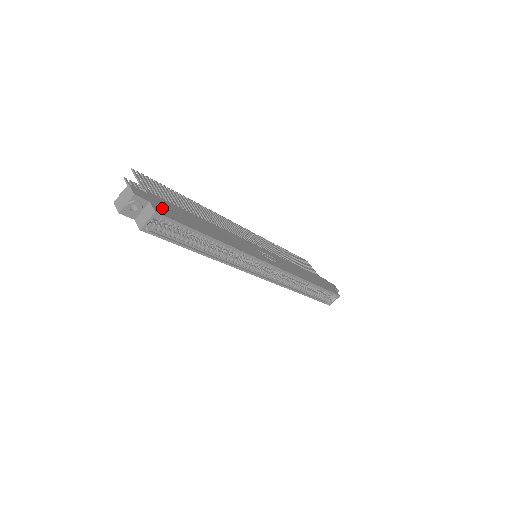
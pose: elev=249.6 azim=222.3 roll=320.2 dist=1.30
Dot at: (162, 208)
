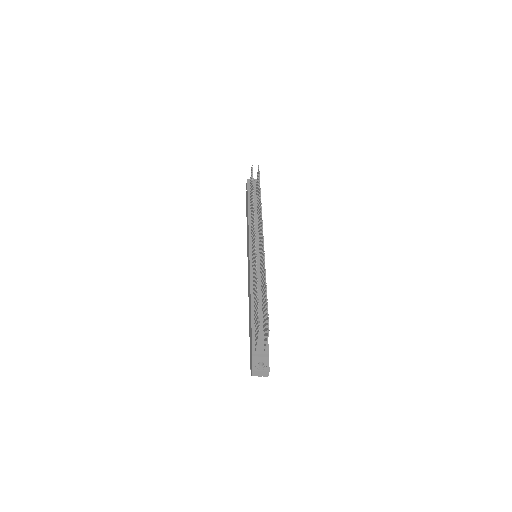
Dot at: occluded
